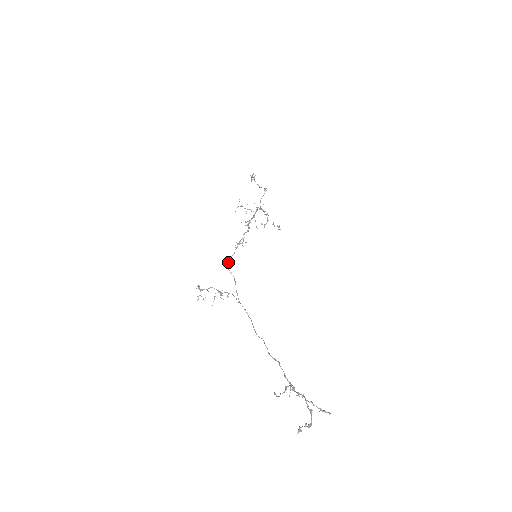
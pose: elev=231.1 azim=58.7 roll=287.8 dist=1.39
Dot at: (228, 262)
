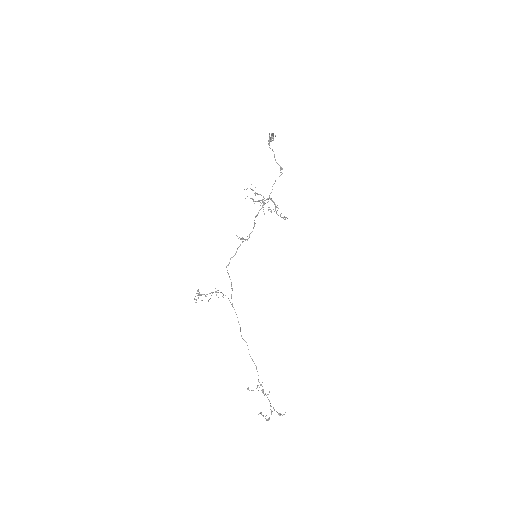
Dot at: (228, 264)
